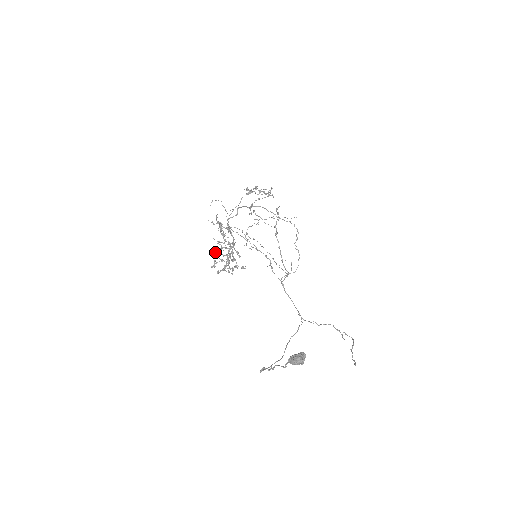
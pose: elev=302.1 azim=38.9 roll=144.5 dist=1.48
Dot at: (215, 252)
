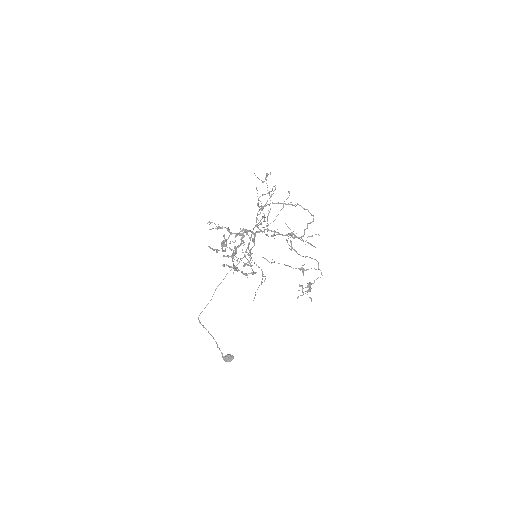
Dot at: occluded
